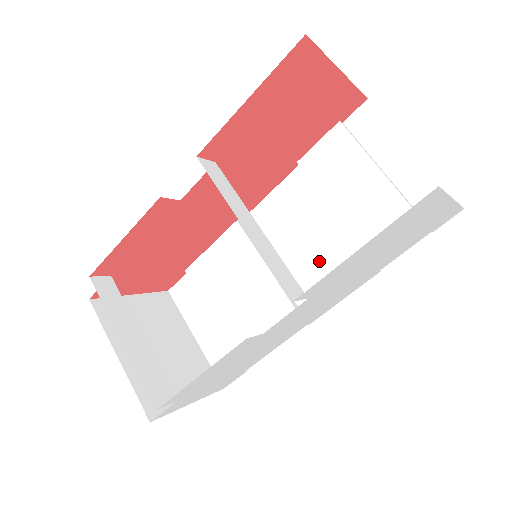
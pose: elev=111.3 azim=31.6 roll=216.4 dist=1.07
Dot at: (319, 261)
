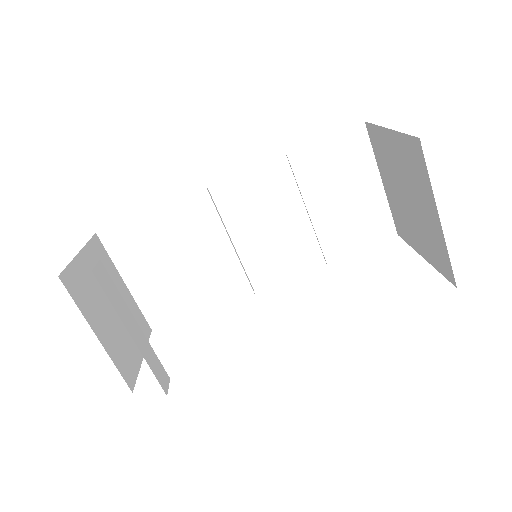
Dot at: (278, 244)
